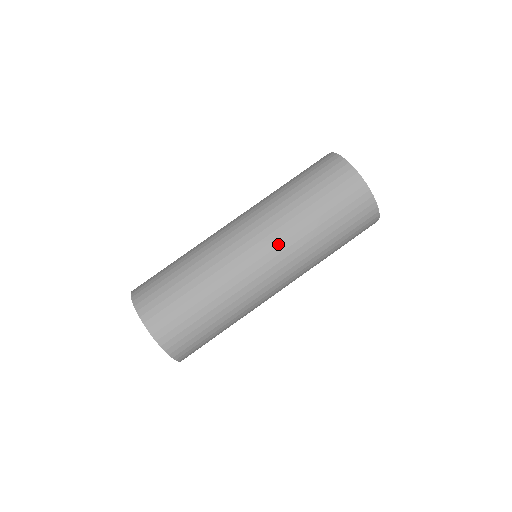
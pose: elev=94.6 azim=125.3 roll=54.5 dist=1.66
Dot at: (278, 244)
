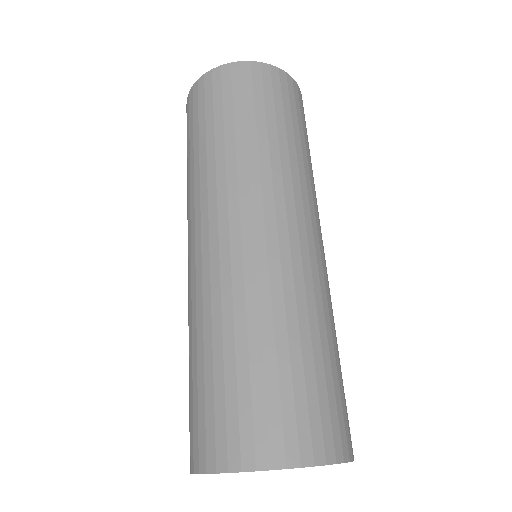
Dot at: (215, 200)
